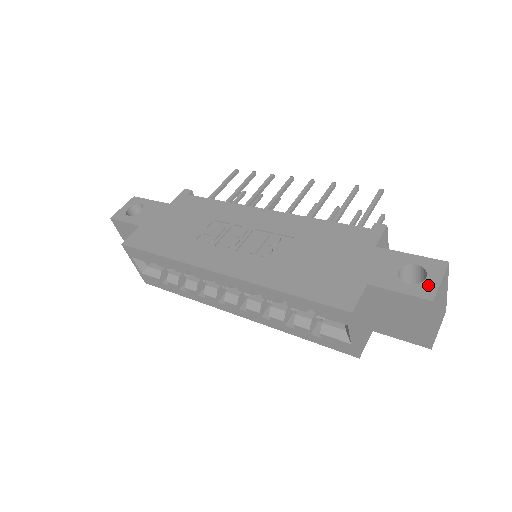
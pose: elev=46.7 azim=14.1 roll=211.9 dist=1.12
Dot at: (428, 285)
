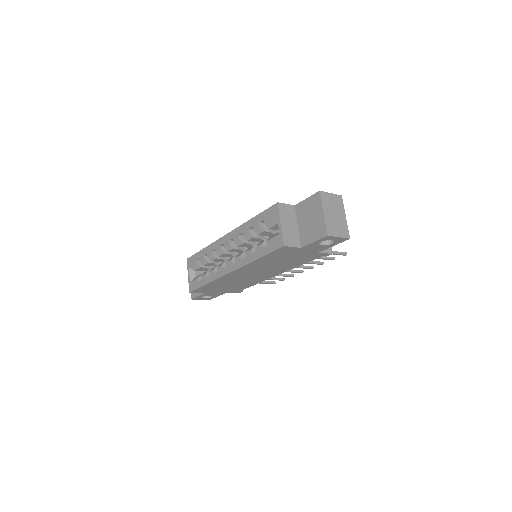
Dot at: occluded
